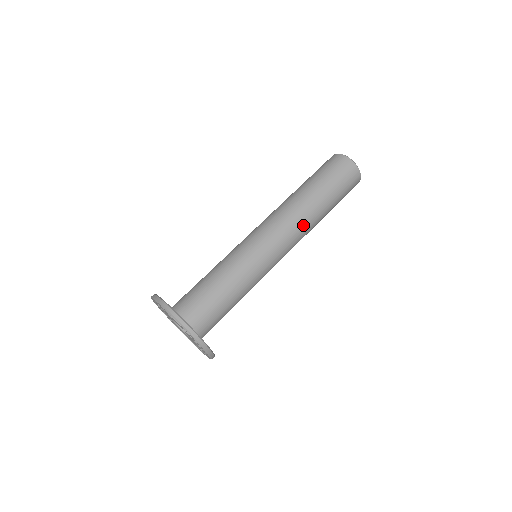
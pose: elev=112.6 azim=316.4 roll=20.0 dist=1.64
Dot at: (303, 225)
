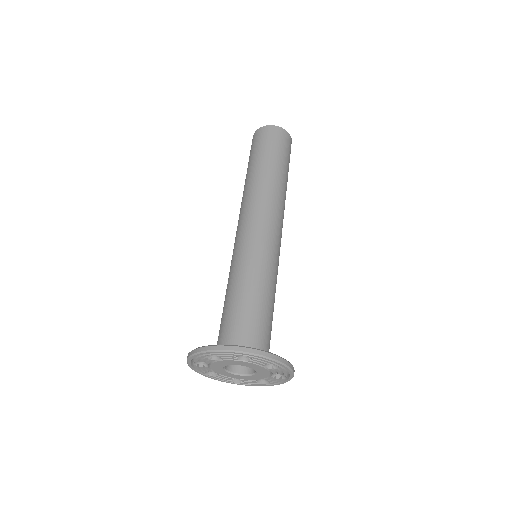
Dot at: (284, 207)
